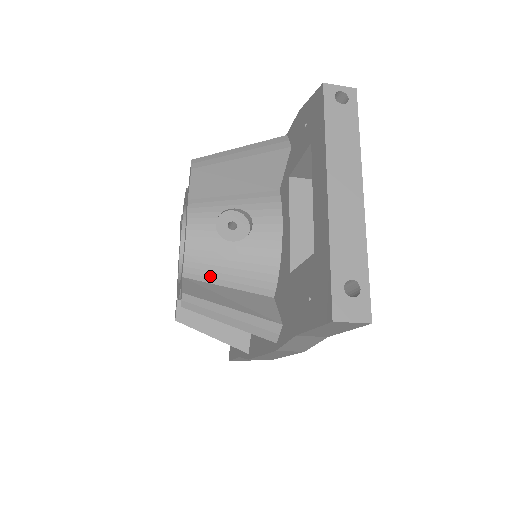
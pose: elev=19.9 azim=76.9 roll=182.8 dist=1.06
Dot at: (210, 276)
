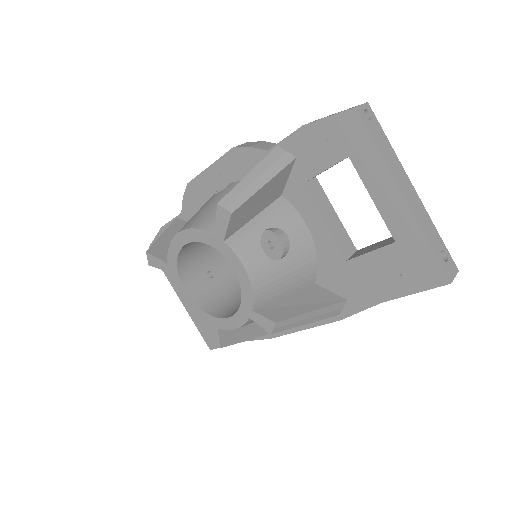
Dot at: (273, 296)
